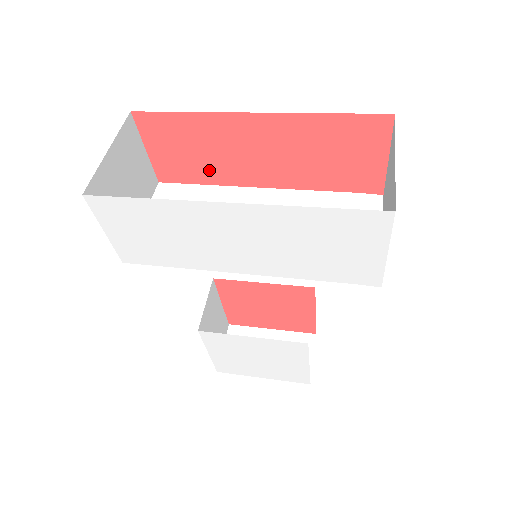
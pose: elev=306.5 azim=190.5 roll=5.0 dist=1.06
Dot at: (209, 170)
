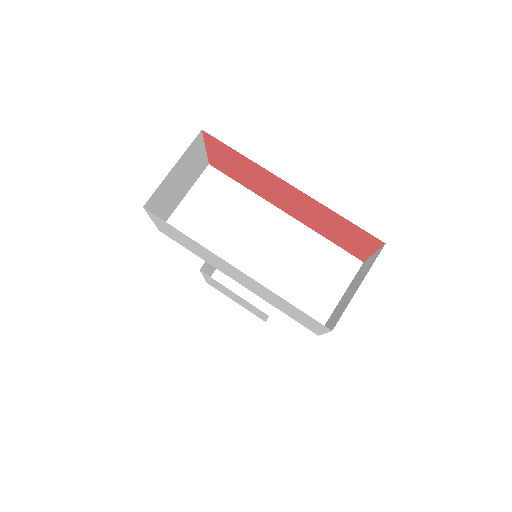
Dot at: (248, 182)
